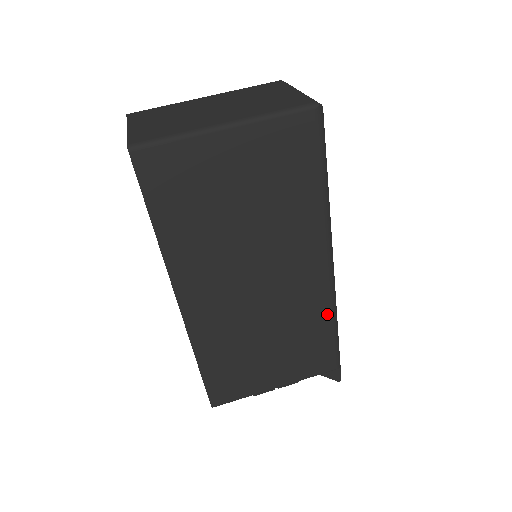
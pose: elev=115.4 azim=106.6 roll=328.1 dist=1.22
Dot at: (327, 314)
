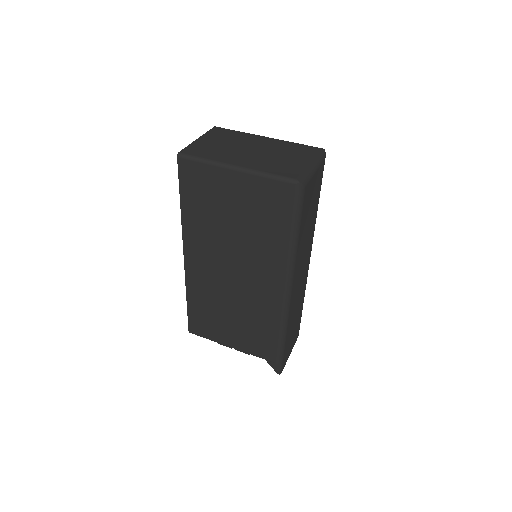
Dot at: (277, 321)
